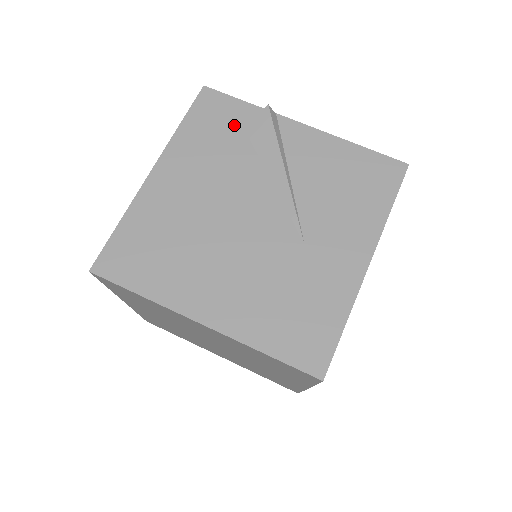
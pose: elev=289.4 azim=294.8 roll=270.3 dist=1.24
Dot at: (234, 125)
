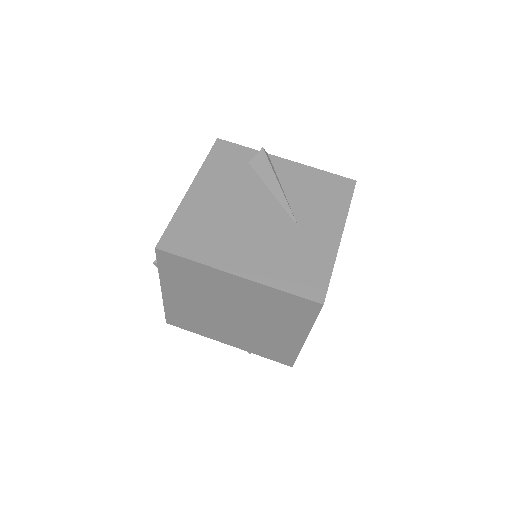
Dot at: (241, 160)
